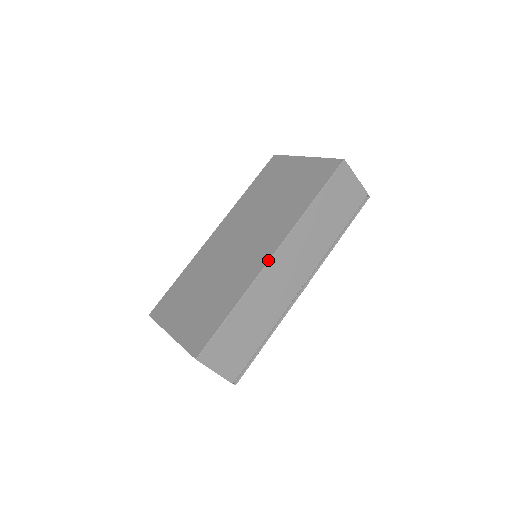
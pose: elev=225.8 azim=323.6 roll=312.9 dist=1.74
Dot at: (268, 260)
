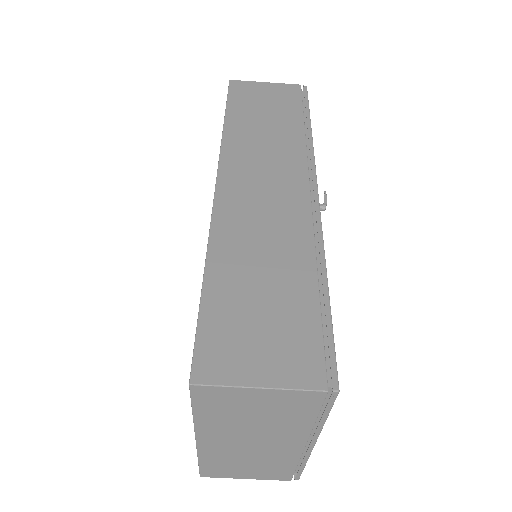
Dot at: occluded
